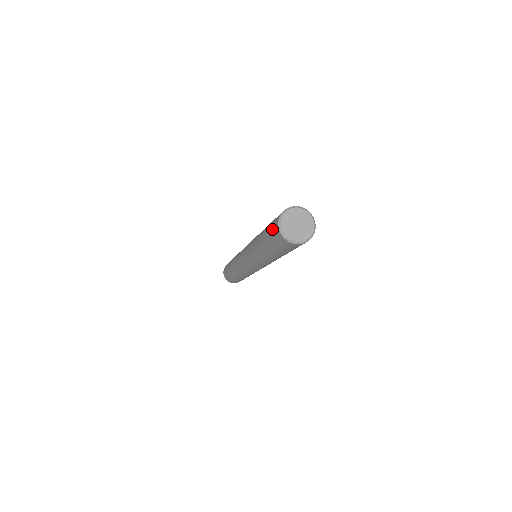
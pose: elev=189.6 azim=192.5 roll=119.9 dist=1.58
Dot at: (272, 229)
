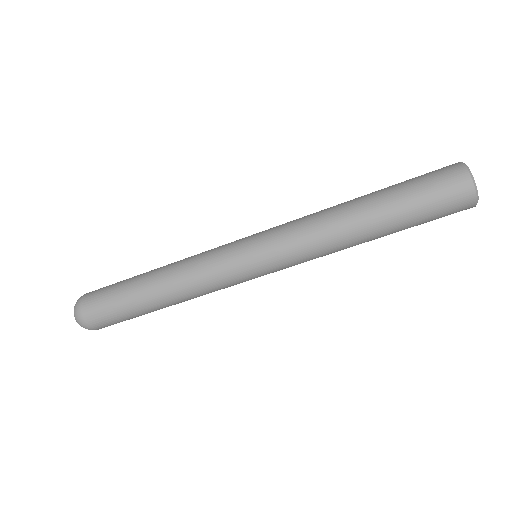
Dot at: (444, 191)
